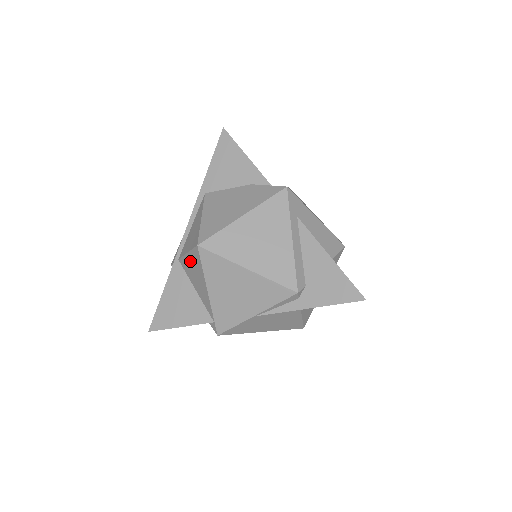
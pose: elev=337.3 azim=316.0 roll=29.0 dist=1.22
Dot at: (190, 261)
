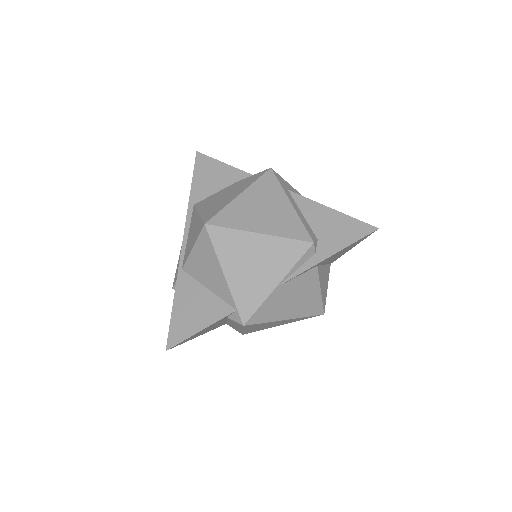
Dot at: (197, 255)
